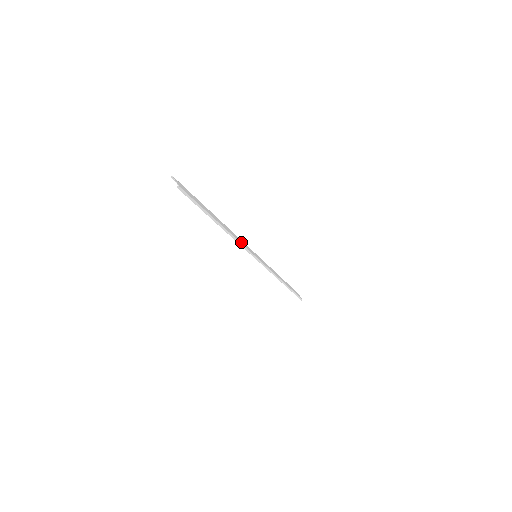
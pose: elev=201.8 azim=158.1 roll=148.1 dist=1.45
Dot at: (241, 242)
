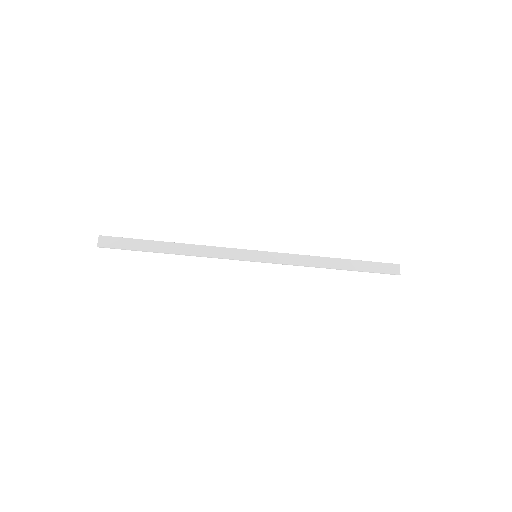
Dot at: (216, 254)
